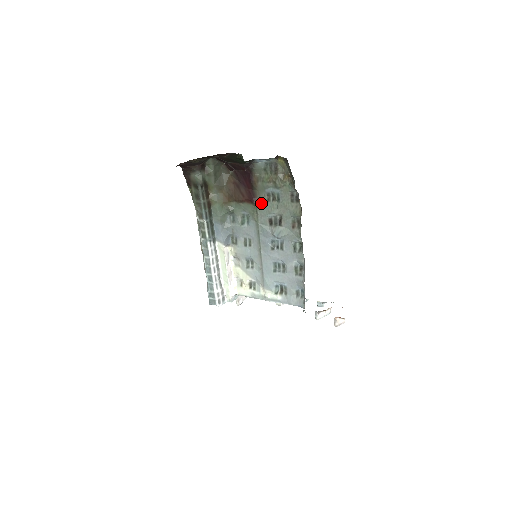
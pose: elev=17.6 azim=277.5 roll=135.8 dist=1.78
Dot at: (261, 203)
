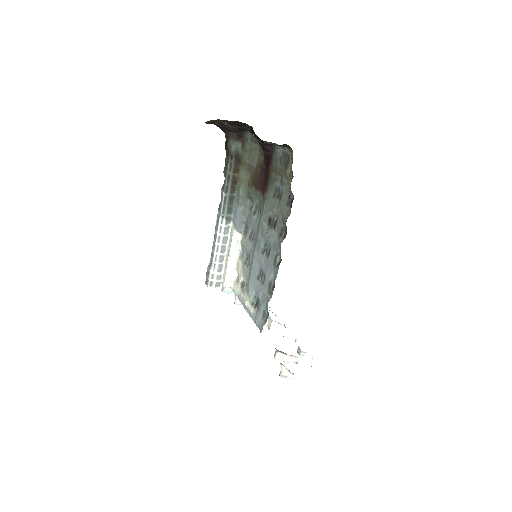
Dot at: (269, 196)
